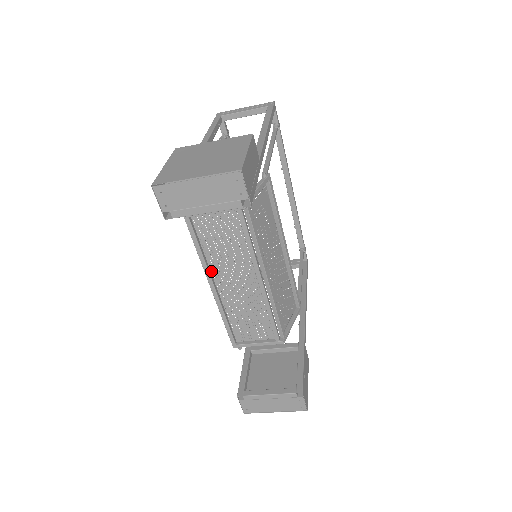
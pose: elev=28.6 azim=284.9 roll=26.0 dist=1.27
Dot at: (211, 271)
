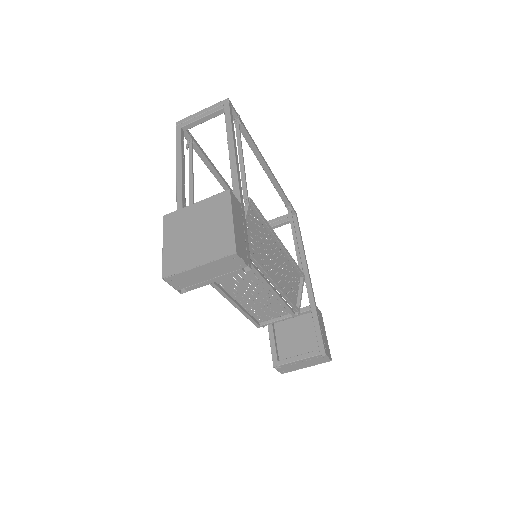
Dot at: (224, 289)
